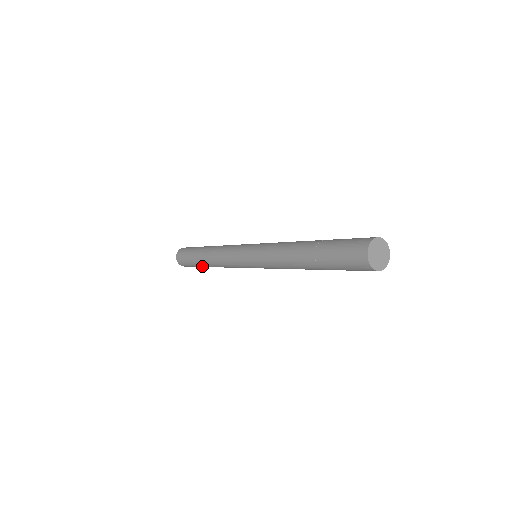
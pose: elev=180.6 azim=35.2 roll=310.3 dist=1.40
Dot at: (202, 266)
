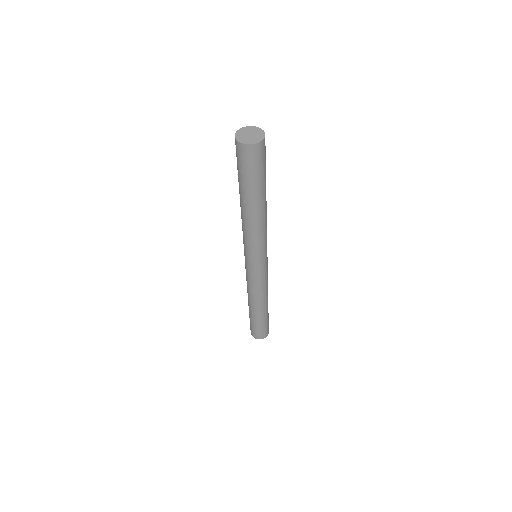
Dot at: (264, 316)
